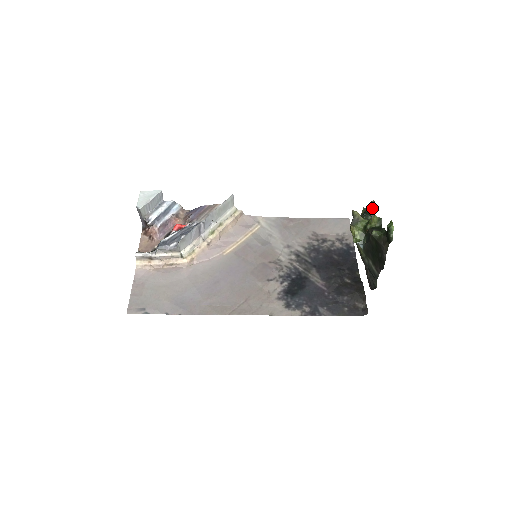
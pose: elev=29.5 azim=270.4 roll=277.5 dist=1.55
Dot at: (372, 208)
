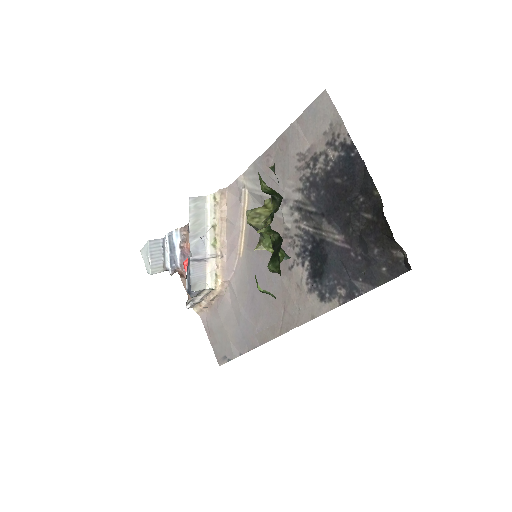
Dot at: (265, 188)
